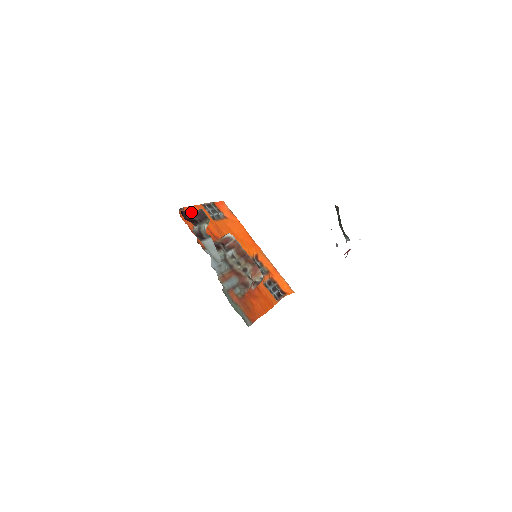
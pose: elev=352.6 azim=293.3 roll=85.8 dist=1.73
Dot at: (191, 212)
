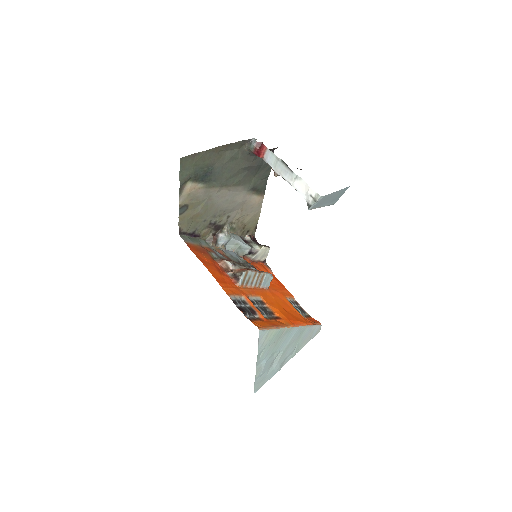
Dot at: occluded
